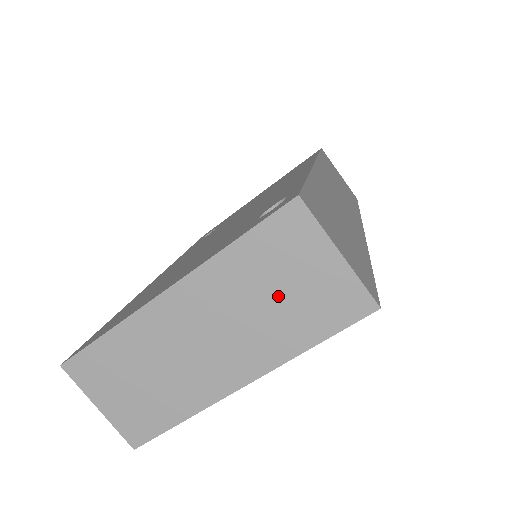
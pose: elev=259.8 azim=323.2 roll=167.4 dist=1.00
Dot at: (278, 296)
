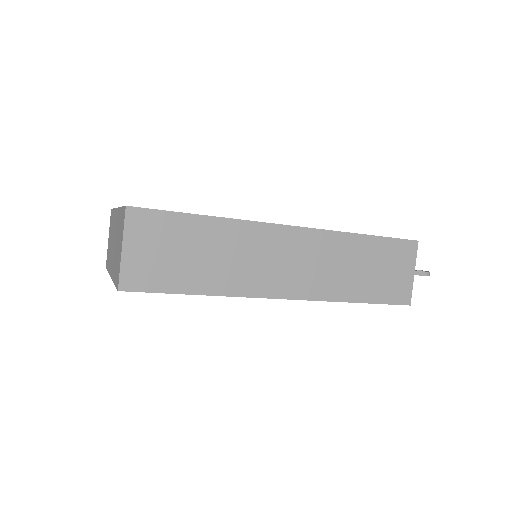
Dot at: (118, 247)
